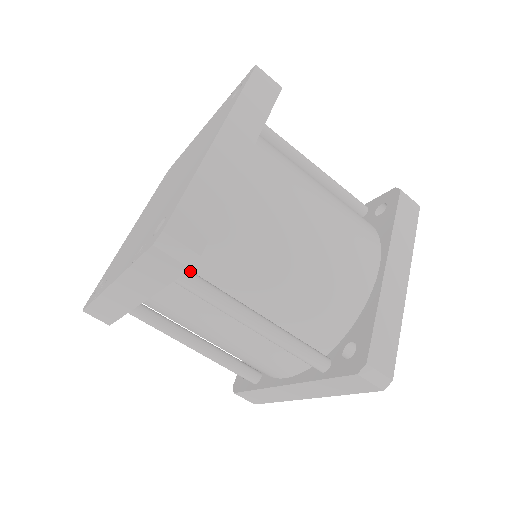
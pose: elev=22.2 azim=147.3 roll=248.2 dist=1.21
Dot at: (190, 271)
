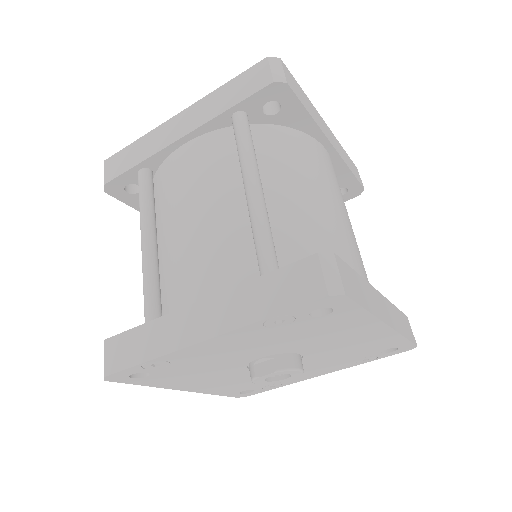
Dot at: (249, 125)
